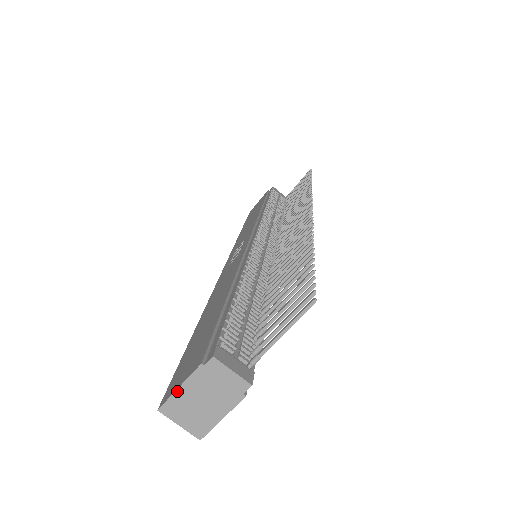
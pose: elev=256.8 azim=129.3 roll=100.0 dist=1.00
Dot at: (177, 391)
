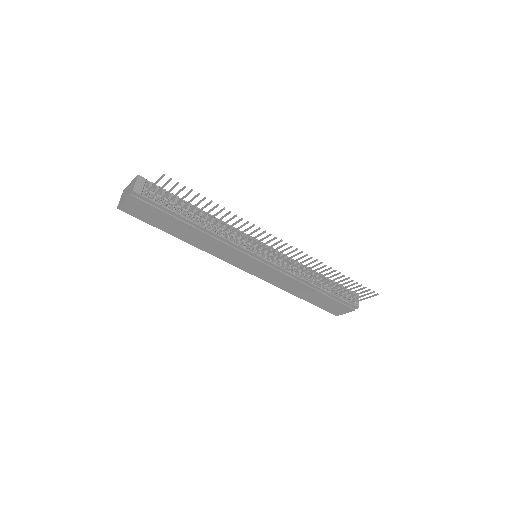
Dot at: (129, 185)
